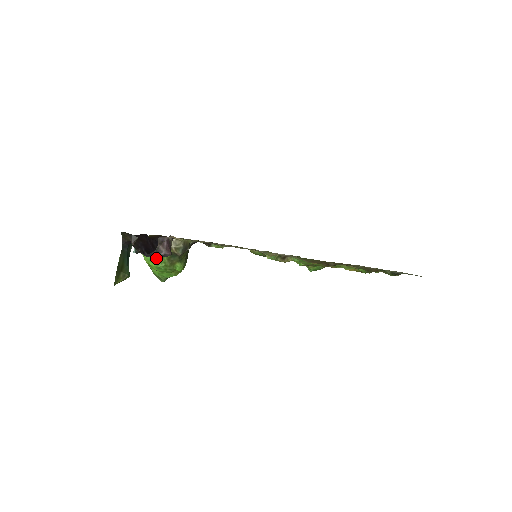
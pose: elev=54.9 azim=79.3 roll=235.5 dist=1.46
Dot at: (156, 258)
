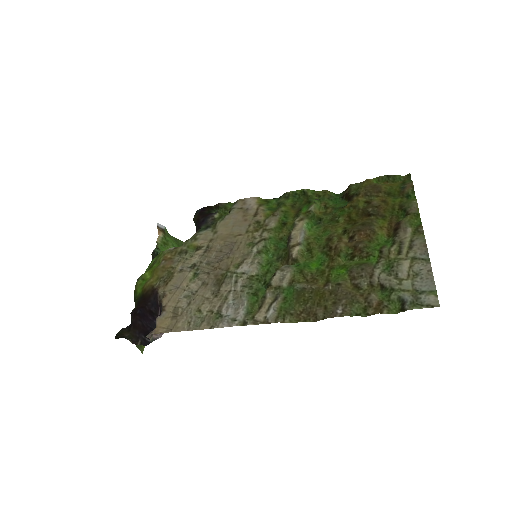
Dot at: occluded
